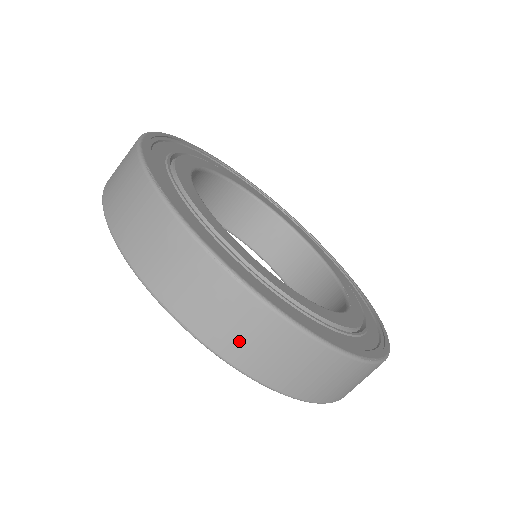
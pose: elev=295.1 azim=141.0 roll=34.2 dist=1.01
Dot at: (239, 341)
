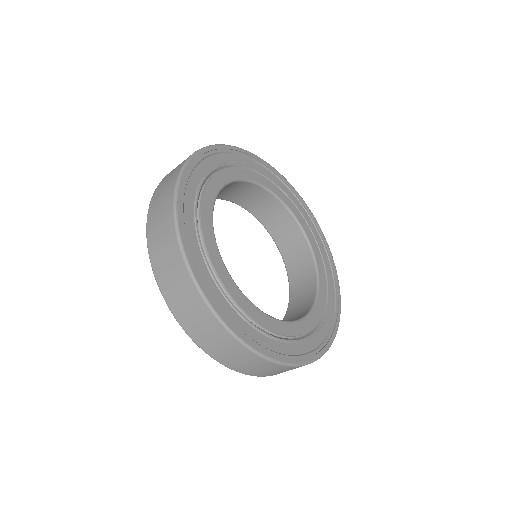
Dot at: (184, 310)
